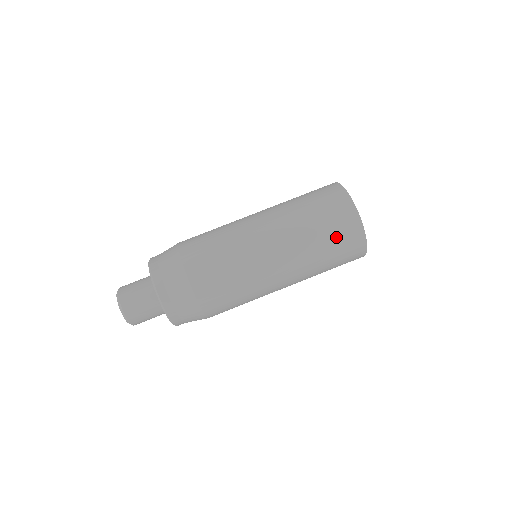
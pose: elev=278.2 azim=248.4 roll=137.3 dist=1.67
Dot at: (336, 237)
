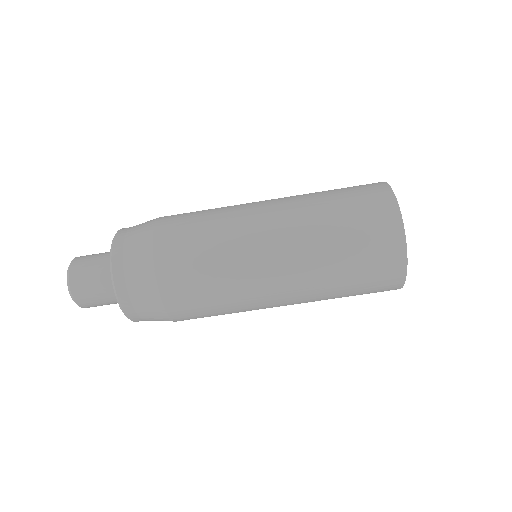
Dot at: (366, 269)
